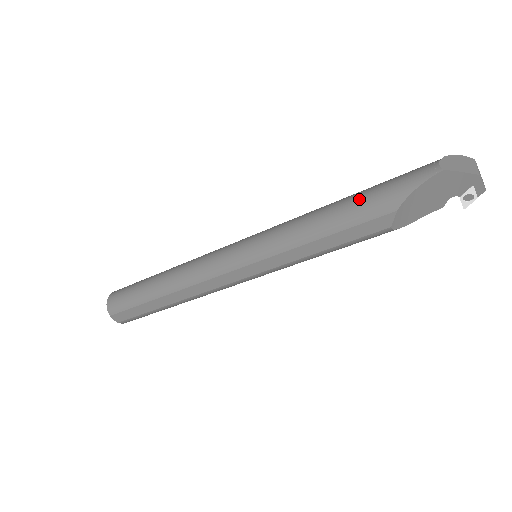
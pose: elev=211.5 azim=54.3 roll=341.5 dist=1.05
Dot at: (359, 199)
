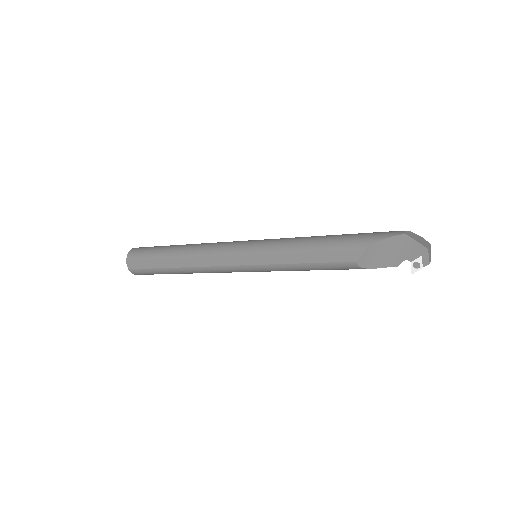
Dot at: (344, 235)
